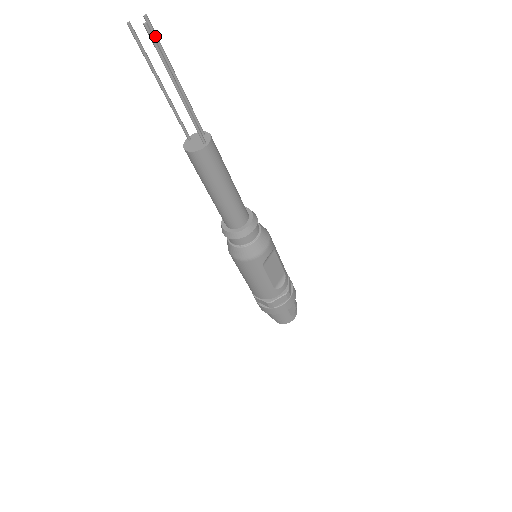
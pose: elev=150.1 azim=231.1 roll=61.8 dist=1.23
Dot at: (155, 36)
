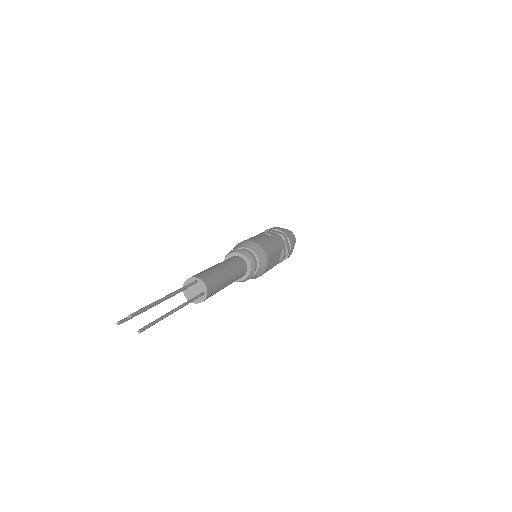
Dot at: occluded
